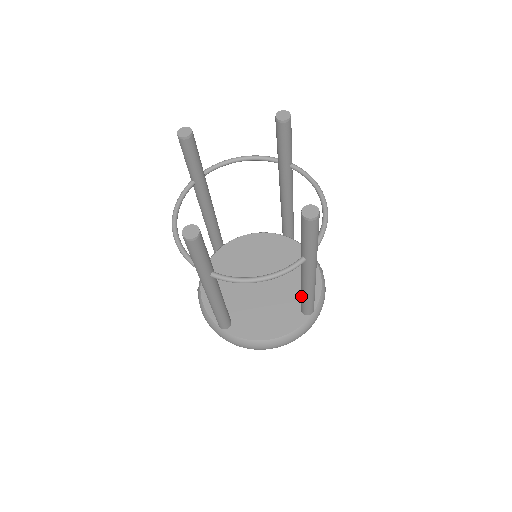
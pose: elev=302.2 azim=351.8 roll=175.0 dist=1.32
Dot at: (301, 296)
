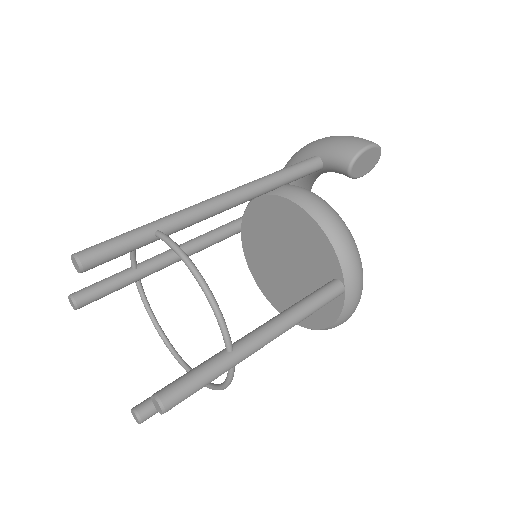
Dot at: occluded
